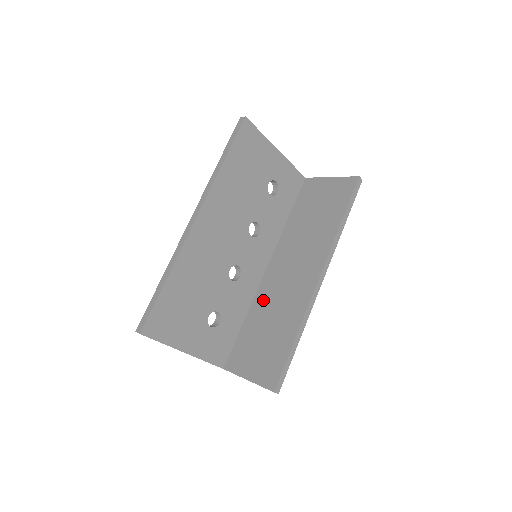
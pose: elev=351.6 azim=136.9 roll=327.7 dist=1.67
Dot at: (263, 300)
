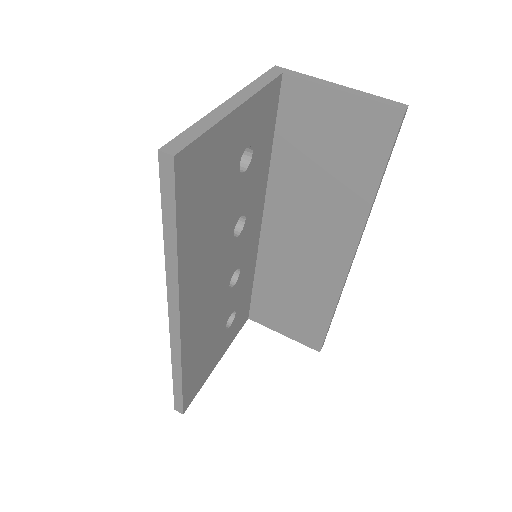
Dot at: (272, 266)
